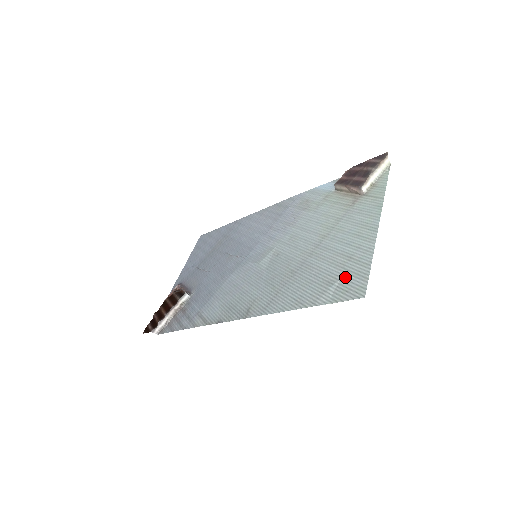
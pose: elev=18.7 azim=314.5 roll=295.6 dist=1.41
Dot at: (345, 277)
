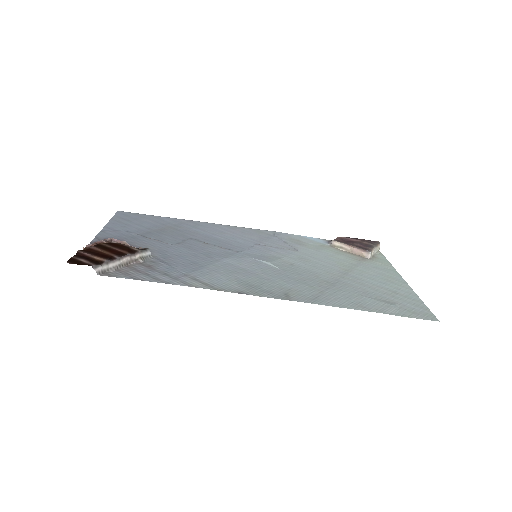
Dot at: (403, 303)
